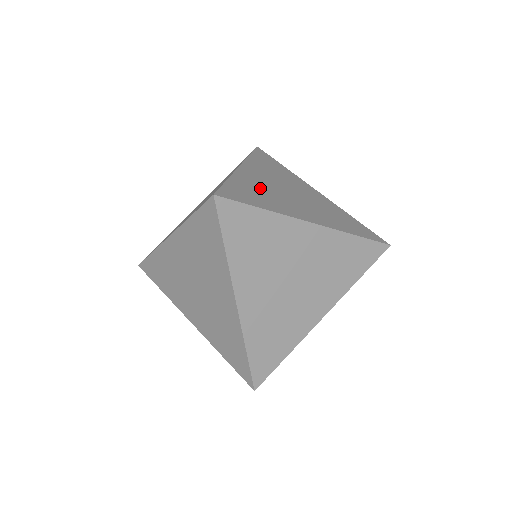
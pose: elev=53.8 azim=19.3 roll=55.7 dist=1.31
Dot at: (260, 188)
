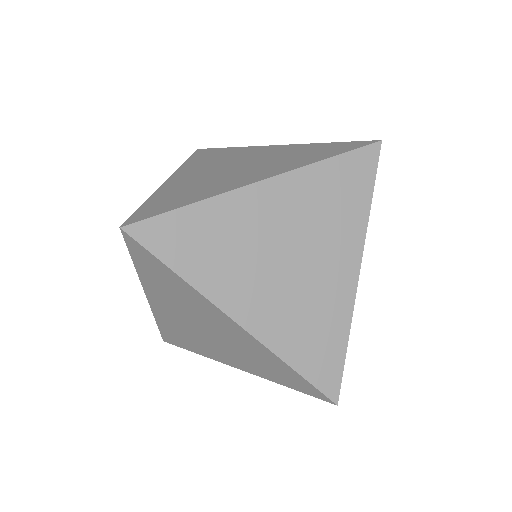
Dot at: (190, 185)
